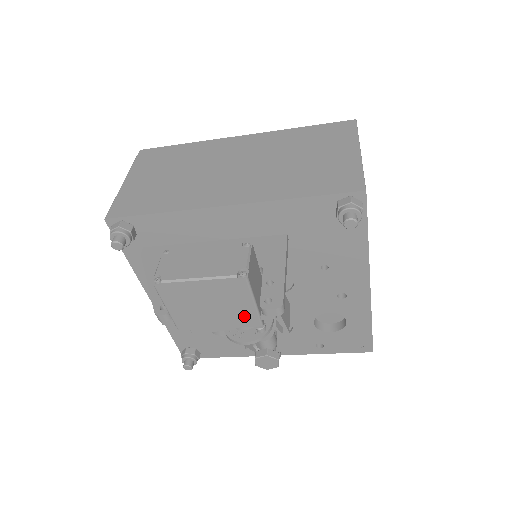
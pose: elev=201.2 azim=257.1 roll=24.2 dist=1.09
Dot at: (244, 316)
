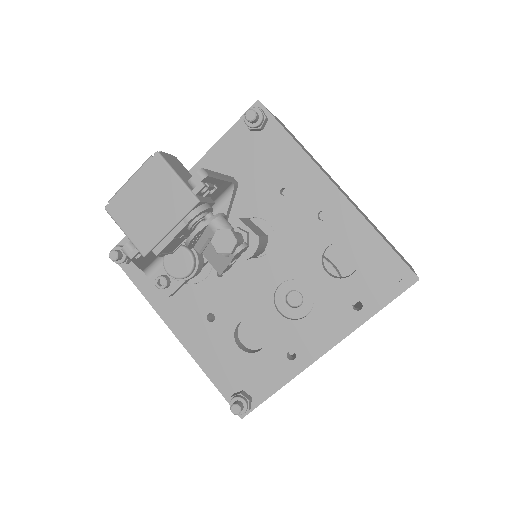
Dot at: (179, 199)
